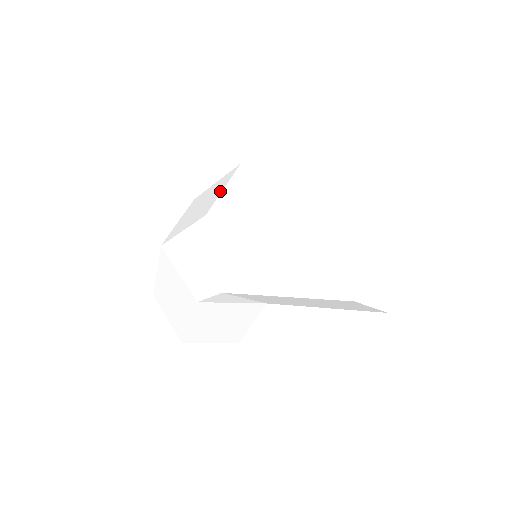
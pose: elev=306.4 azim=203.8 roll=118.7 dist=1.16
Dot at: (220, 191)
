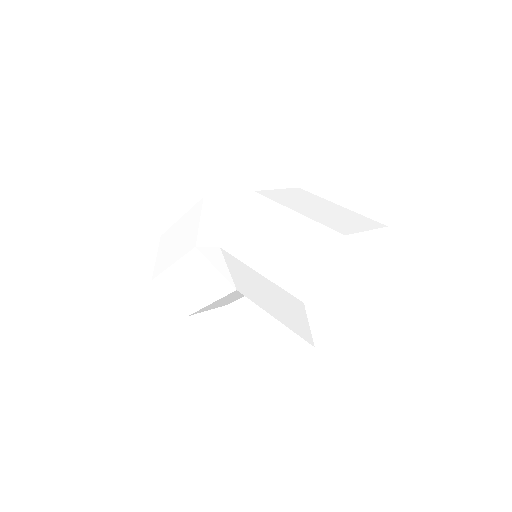
Dot at: occluded
